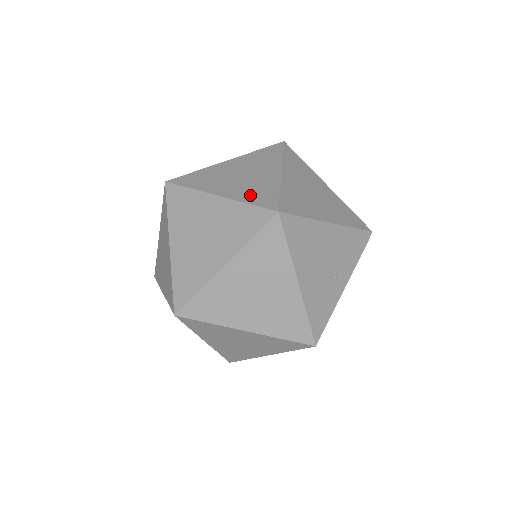
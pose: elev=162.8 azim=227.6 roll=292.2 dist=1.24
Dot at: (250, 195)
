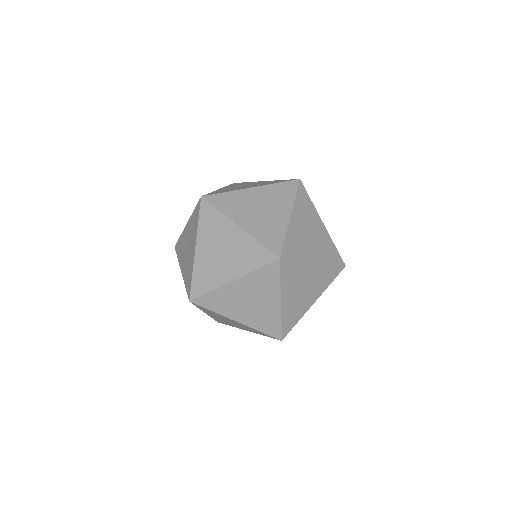
Dot at: occluded
